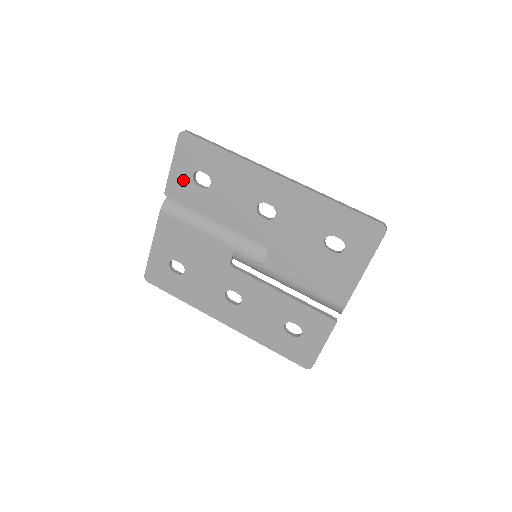
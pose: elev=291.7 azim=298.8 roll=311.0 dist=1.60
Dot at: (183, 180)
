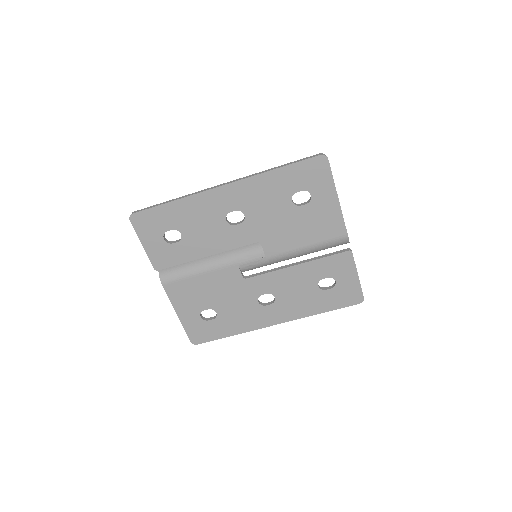
Dot at: (160, 249)
